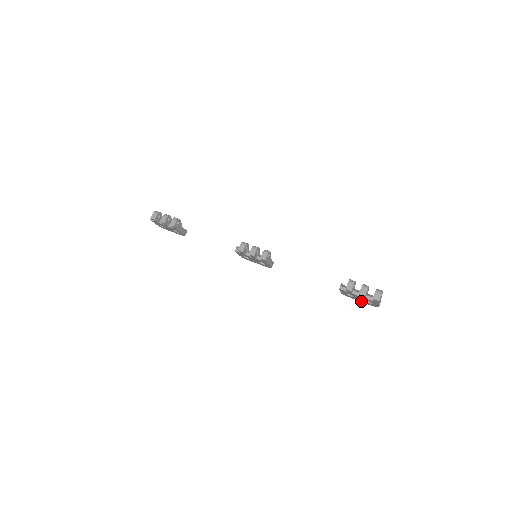
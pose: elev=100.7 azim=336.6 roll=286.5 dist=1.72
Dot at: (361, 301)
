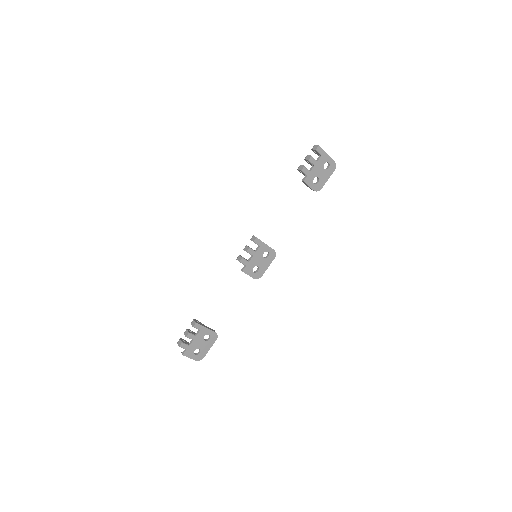
Dot at: (327, 177)
